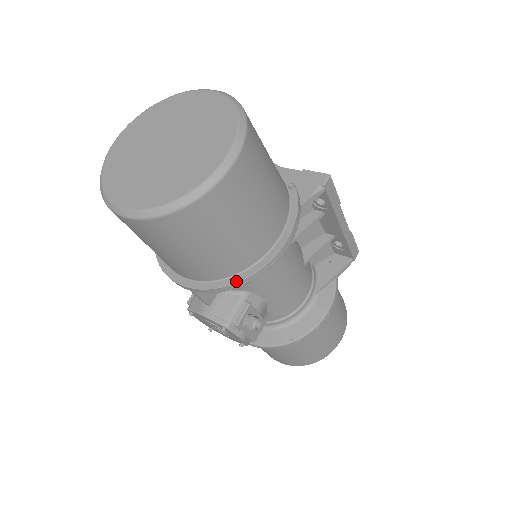
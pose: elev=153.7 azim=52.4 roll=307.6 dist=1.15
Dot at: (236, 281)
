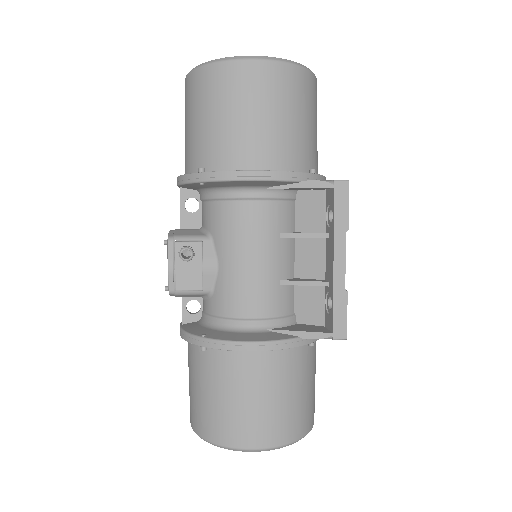
Dot at: (199, 171)
